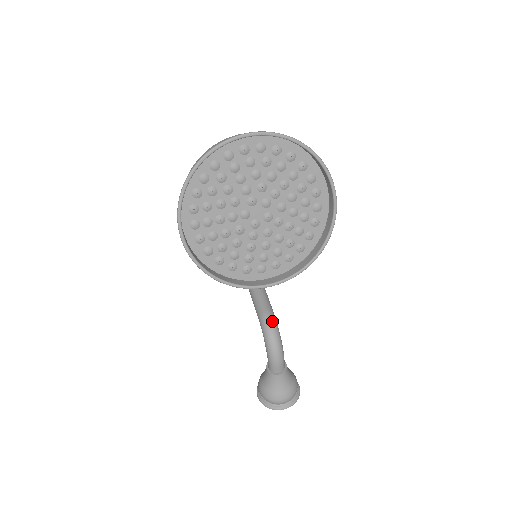
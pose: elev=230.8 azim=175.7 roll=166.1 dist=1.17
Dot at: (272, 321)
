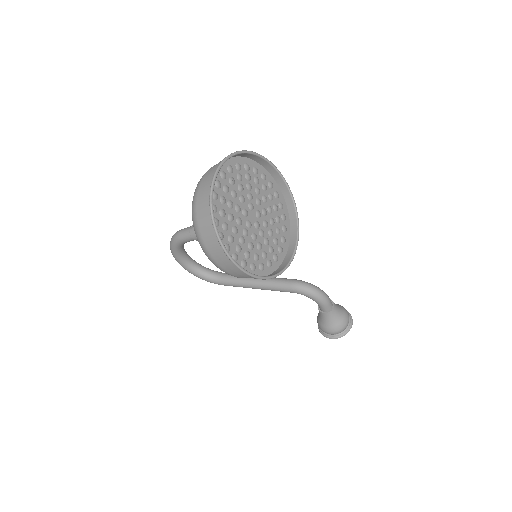
Dot at: (301, 282)
